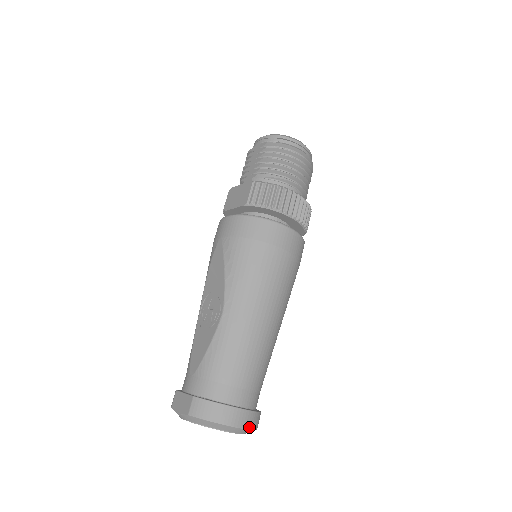
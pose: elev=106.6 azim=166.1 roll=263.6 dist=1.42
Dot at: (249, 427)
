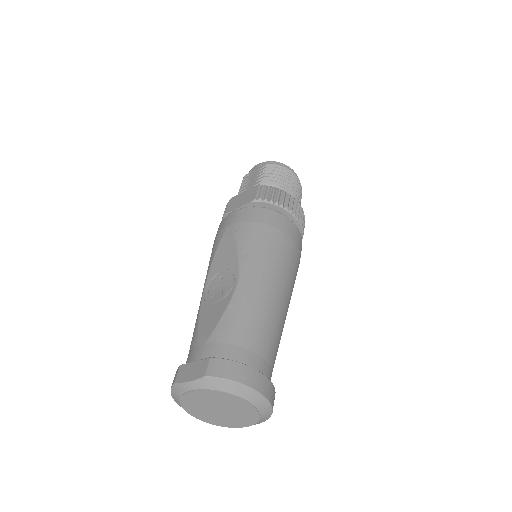
Dot at: (270, 400)
